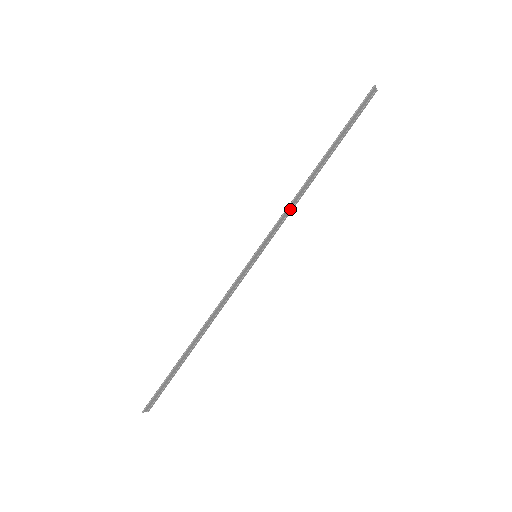
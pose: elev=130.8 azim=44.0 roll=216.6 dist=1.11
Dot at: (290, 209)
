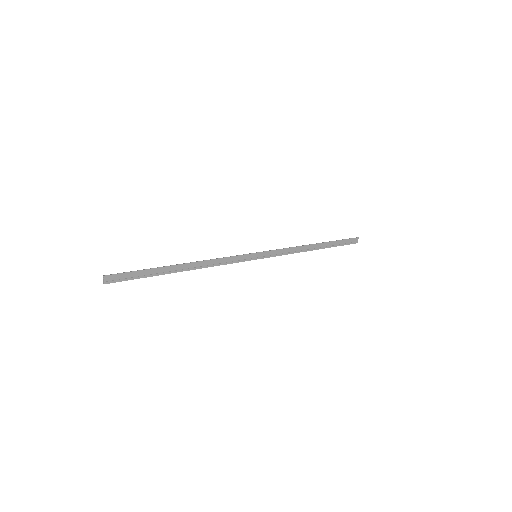
Dot at: (289, 252)
